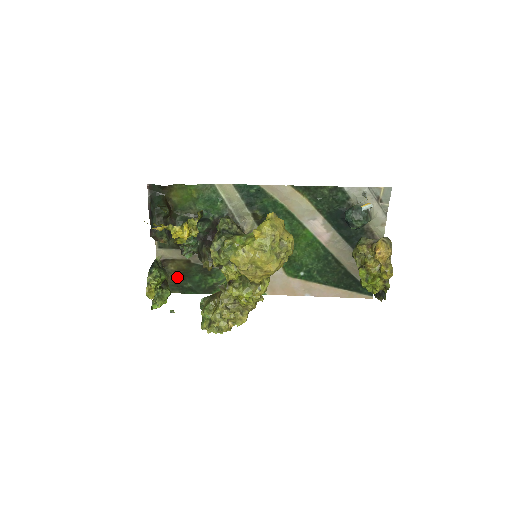
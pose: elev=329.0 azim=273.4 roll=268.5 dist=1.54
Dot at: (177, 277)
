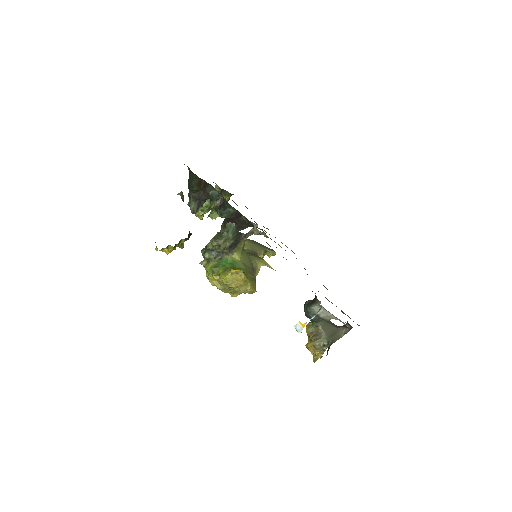
Dot at: occluded
